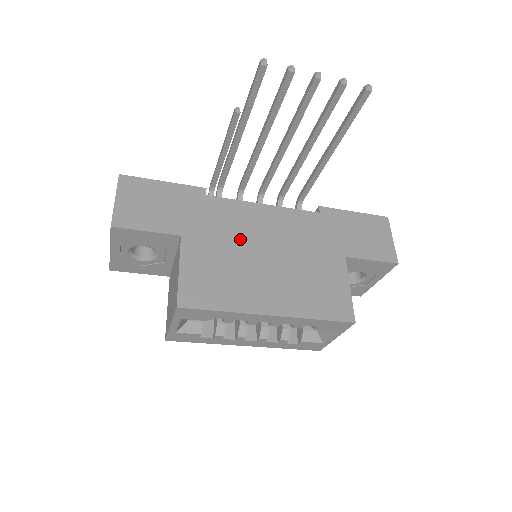
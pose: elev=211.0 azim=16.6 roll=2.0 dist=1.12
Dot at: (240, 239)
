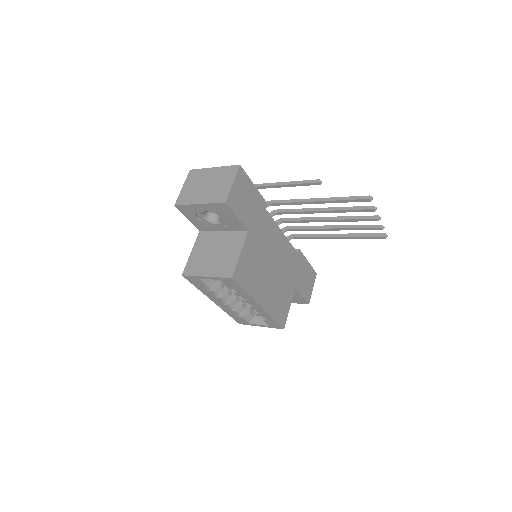
Dot at: (267, 249)
